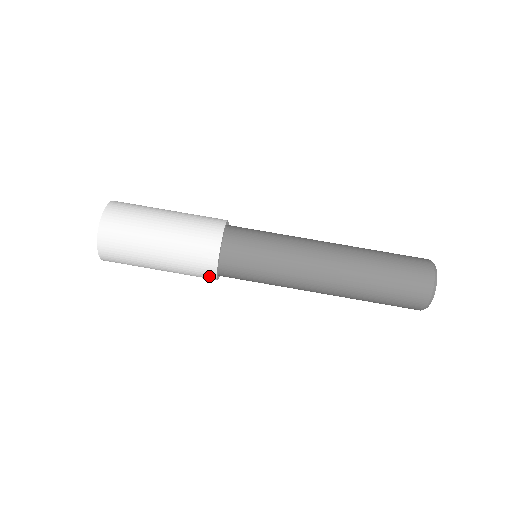
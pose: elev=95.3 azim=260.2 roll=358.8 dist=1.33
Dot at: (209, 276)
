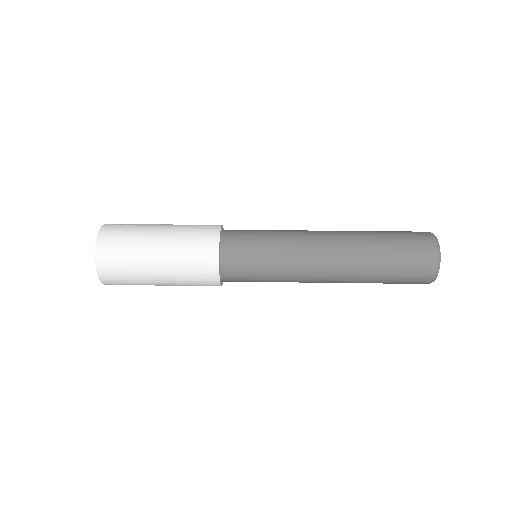
Dot at: (212, 283)
